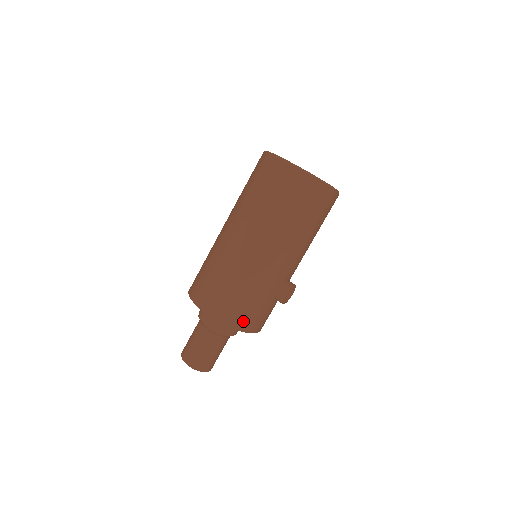
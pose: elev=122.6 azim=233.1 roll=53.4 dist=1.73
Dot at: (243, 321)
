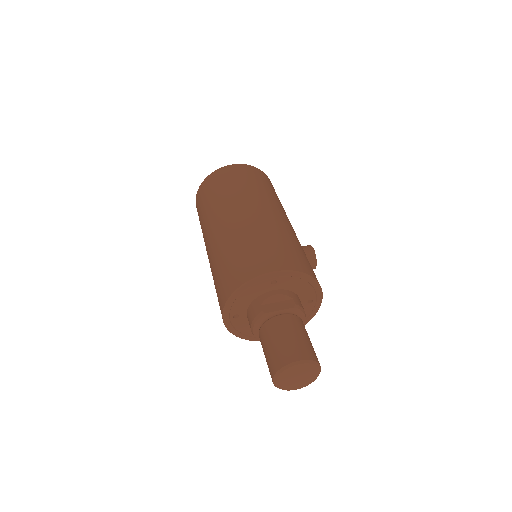
Dot at: (308, 268)
